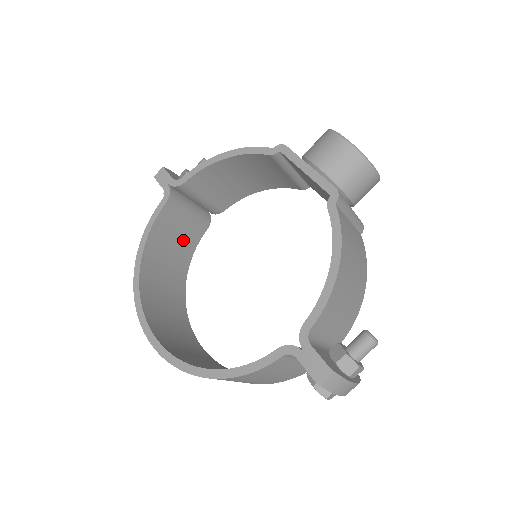
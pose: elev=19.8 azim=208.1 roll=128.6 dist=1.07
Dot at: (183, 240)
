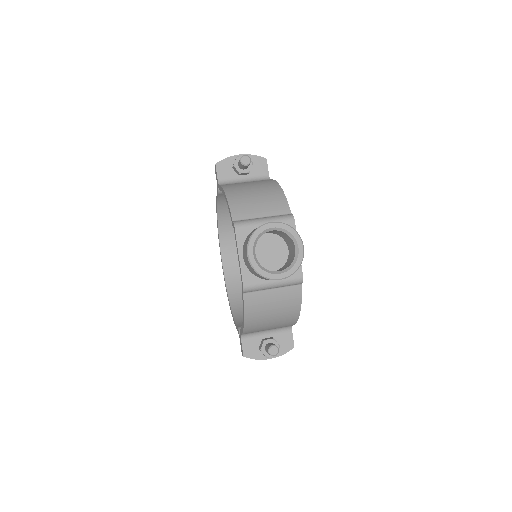
Dot at: occluded
